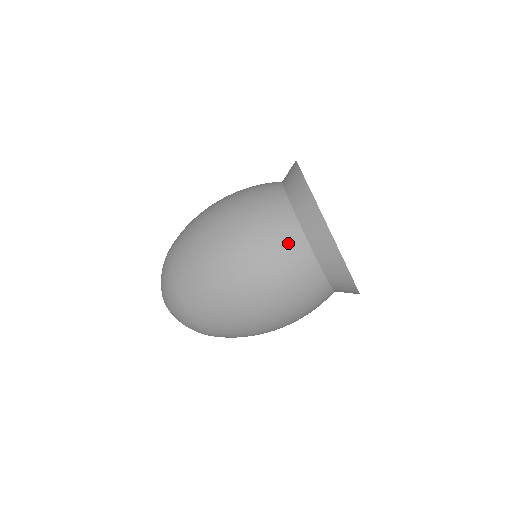
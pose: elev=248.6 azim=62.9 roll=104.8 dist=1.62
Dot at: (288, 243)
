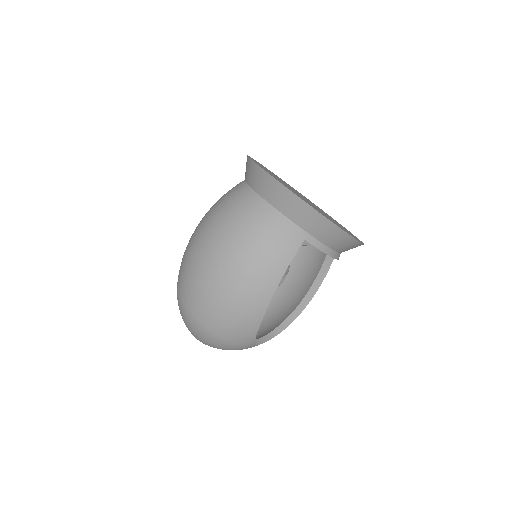
Dot at: (232, 193)
